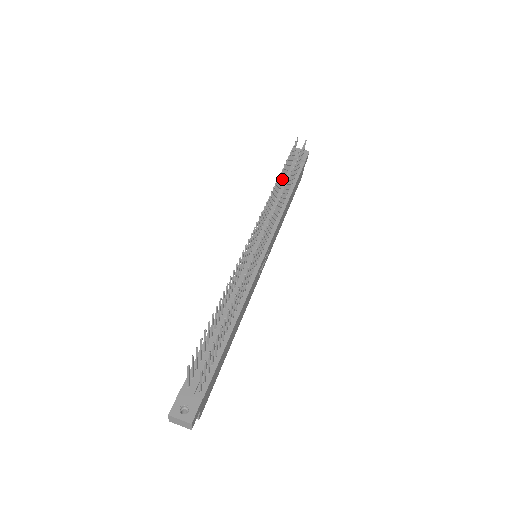
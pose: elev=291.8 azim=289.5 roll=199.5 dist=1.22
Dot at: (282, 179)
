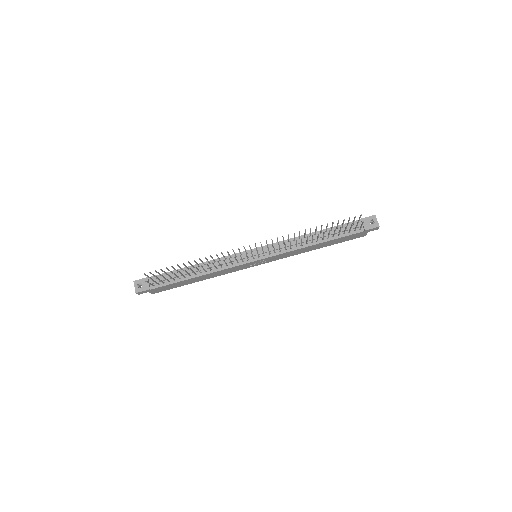
Dot at: (326, 229)
